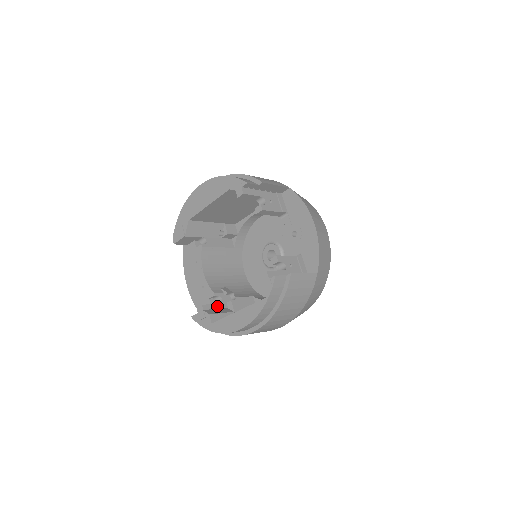
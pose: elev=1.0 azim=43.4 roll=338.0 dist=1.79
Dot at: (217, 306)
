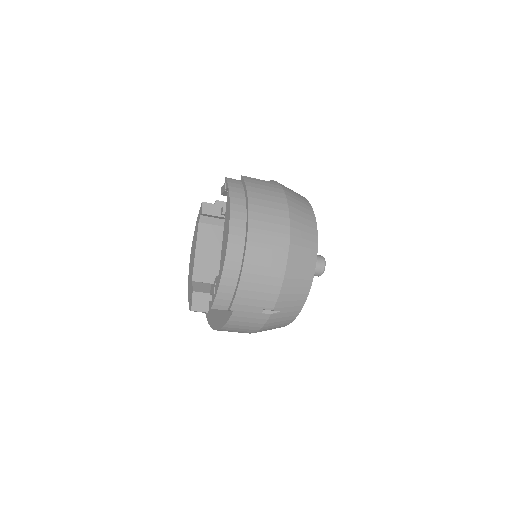
Dot at: occluded
